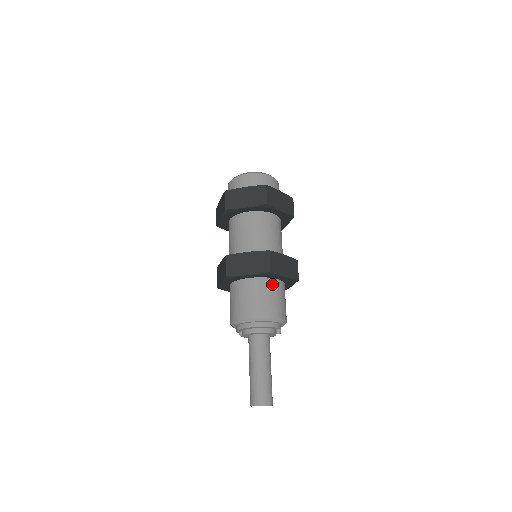
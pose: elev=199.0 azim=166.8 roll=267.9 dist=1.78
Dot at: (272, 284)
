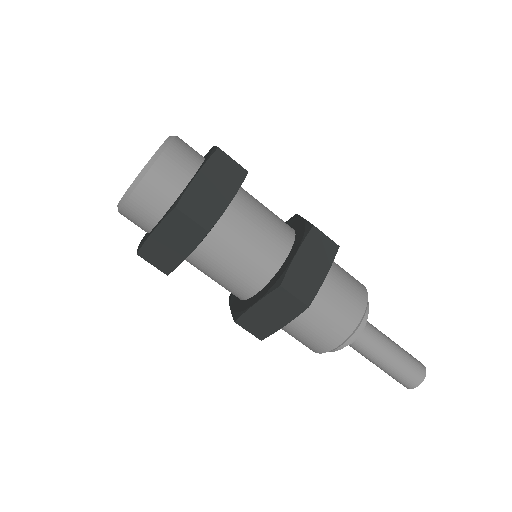
Dot at: occluded
